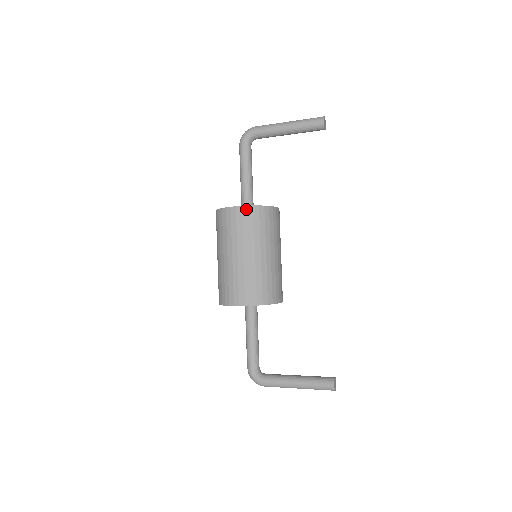
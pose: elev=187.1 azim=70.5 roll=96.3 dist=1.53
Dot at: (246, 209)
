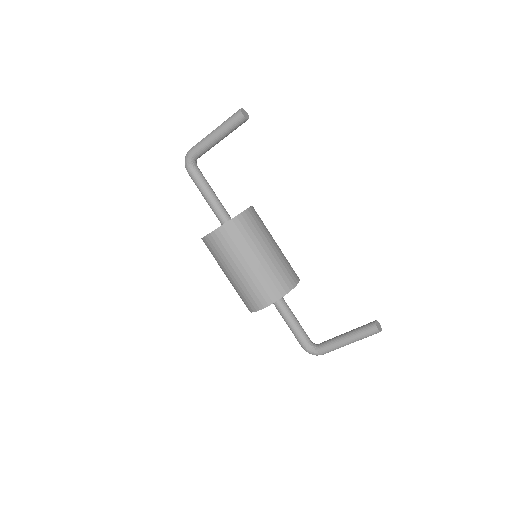
Dot at: (223, 228)
